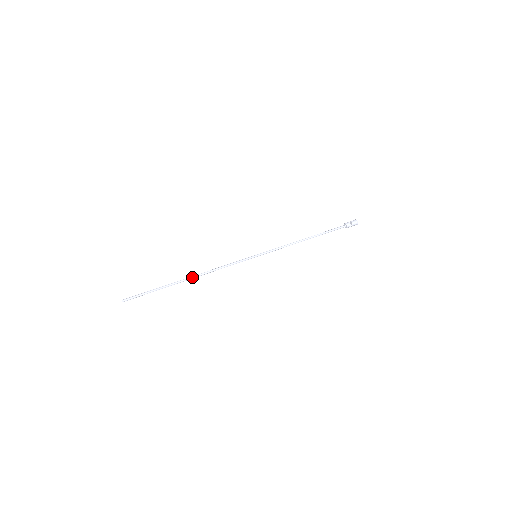
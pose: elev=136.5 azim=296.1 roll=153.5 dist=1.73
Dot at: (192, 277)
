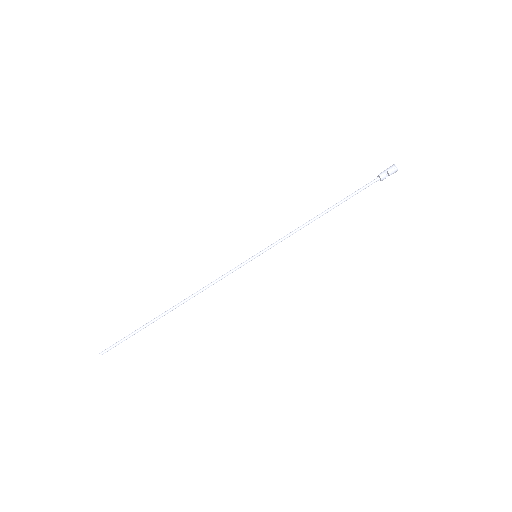
Dot at: (178, 306)
